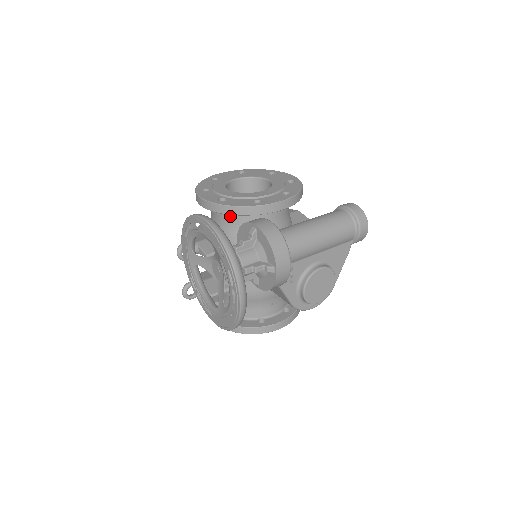
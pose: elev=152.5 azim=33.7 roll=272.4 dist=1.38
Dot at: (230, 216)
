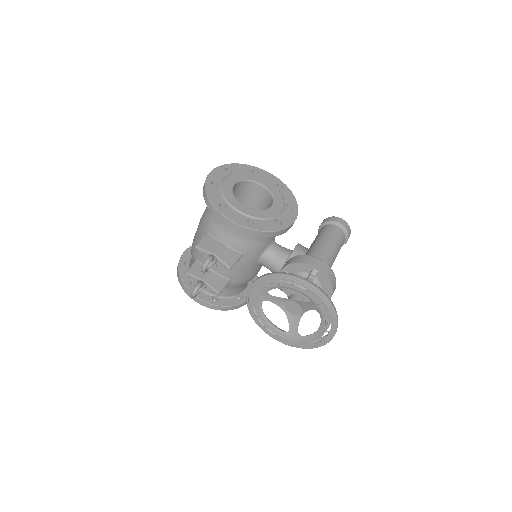
Dot at: occluded
